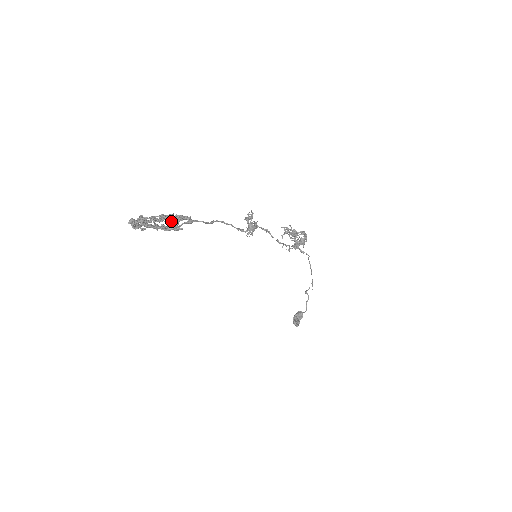
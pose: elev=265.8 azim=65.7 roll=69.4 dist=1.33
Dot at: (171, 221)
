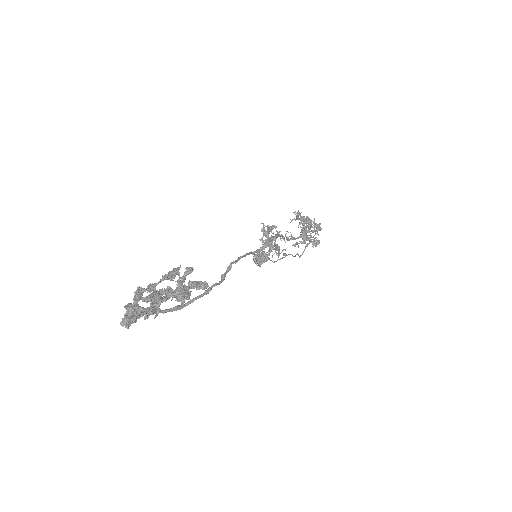
Dot at: (182, 303)
